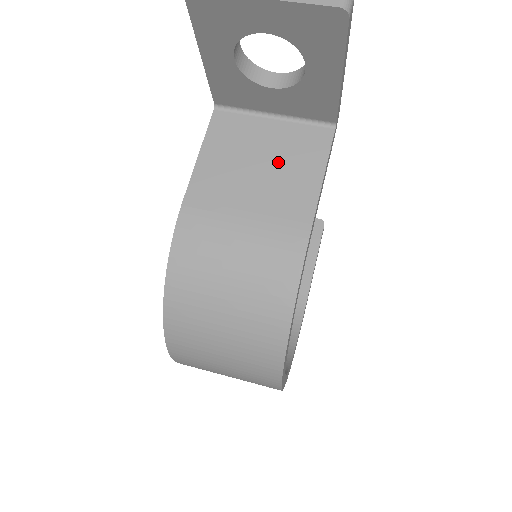
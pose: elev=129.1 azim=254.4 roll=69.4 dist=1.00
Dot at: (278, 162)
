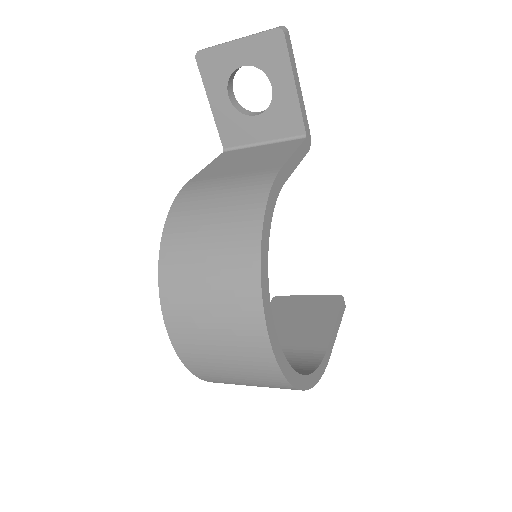
Dot at: (262, 155)
